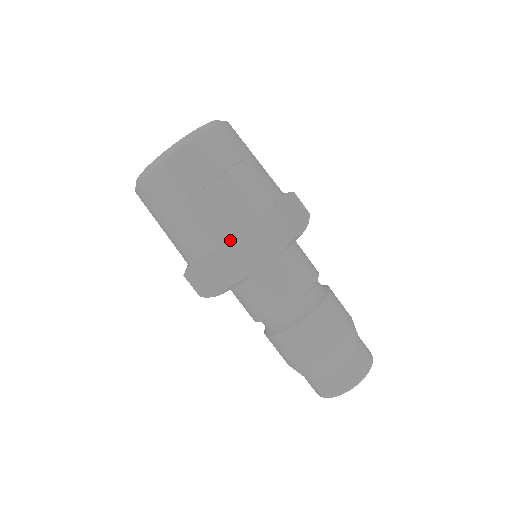
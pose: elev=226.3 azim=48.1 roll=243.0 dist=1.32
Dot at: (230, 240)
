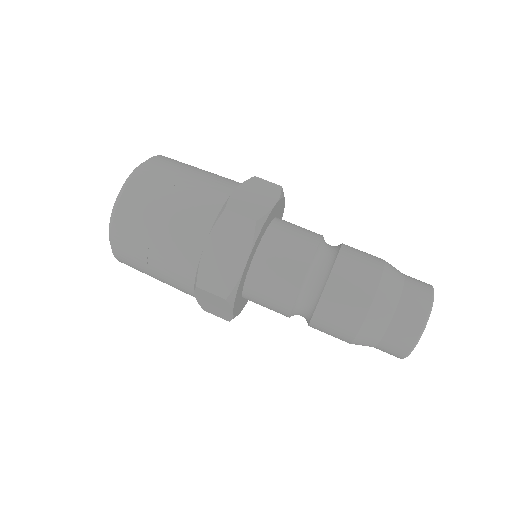
Dot at: (198, 302)
